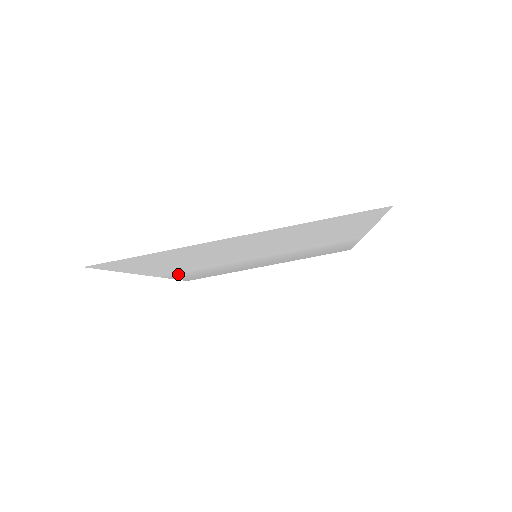
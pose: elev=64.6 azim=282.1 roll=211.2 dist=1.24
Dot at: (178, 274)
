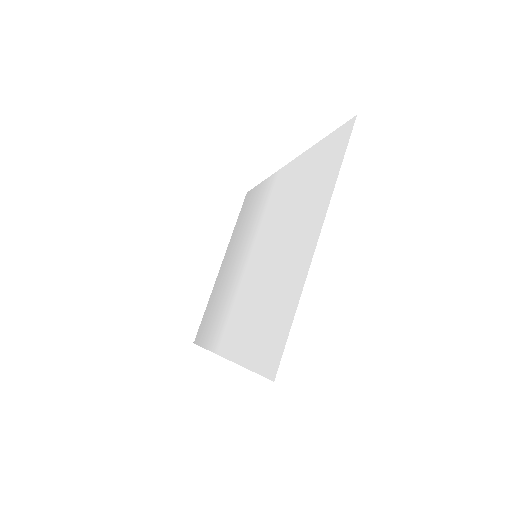
Dot at: (219, 336)
